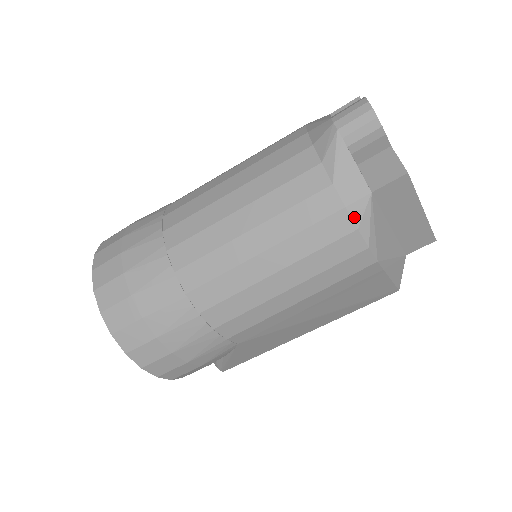
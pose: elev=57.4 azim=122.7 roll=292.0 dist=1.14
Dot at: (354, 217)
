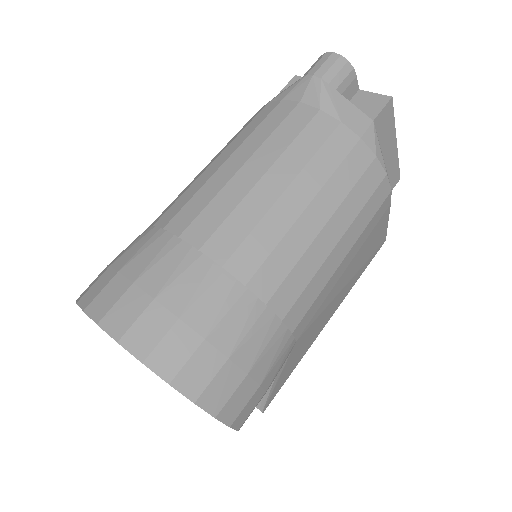
Dot at: (370, 146)
